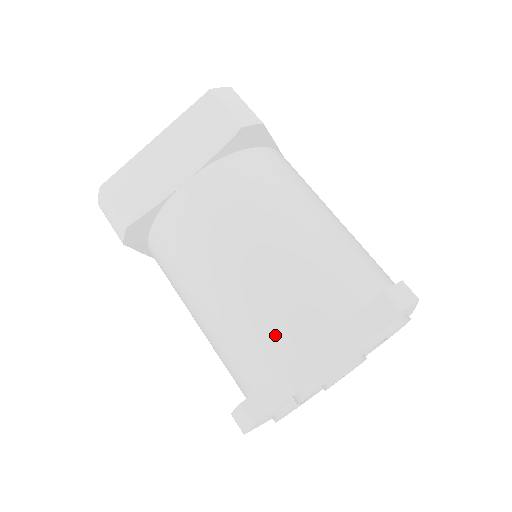
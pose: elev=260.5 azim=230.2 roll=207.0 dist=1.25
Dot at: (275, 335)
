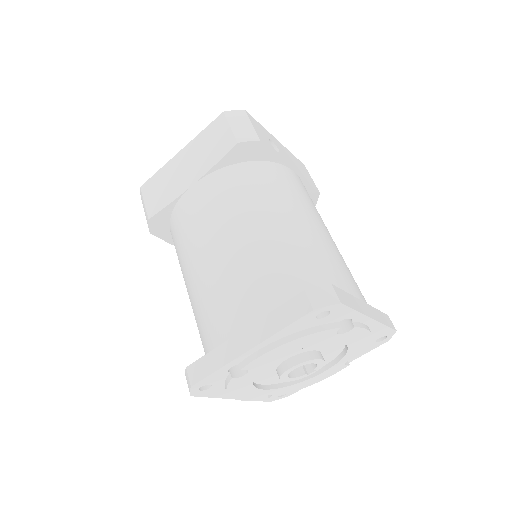
Dot at: (221, 316)
